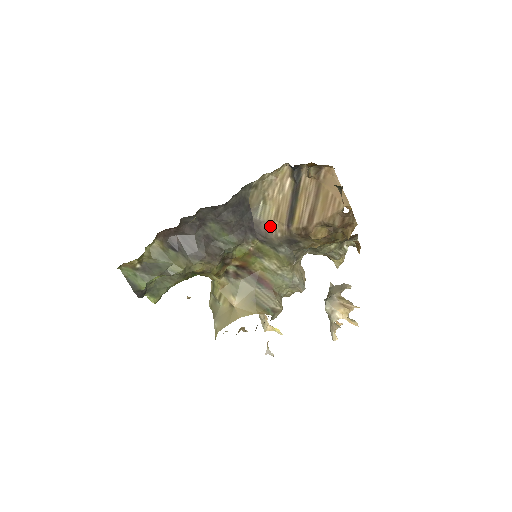
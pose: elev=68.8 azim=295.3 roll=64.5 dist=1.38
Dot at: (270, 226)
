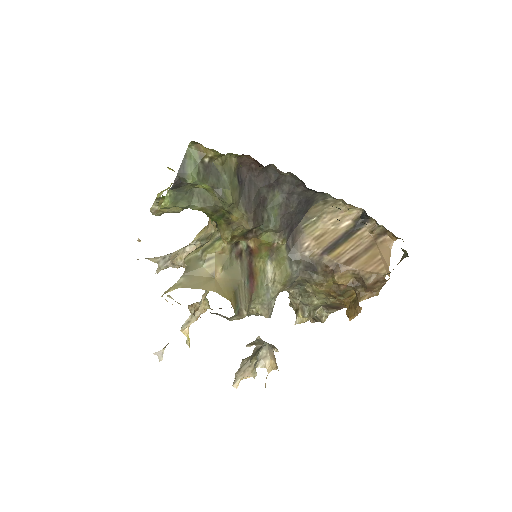
Dot at: (305, 241)
